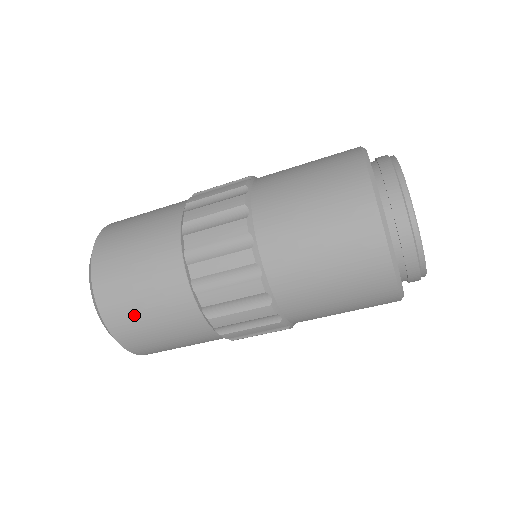
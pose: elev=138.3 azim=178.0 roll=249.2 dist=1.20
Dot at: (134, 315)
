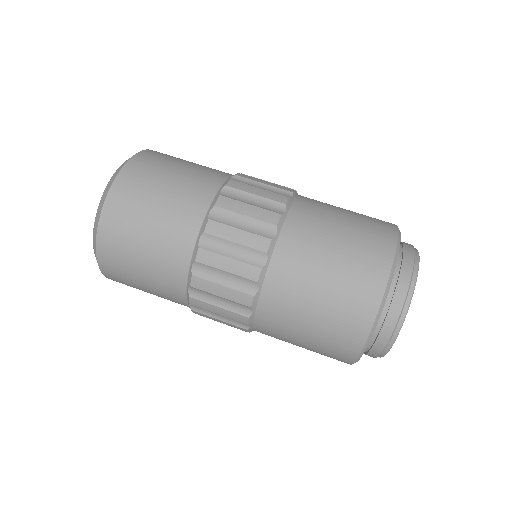
Dot at: (131, 231)
